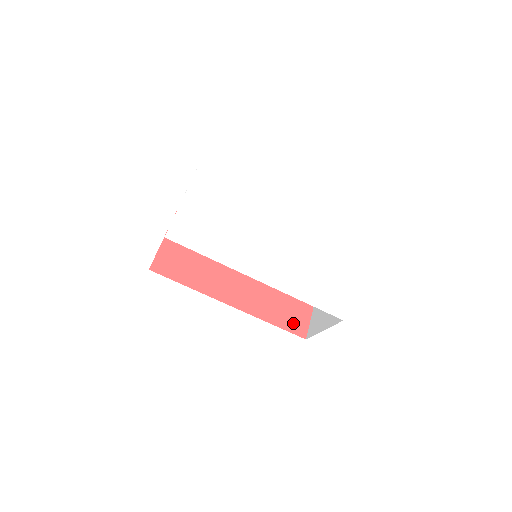
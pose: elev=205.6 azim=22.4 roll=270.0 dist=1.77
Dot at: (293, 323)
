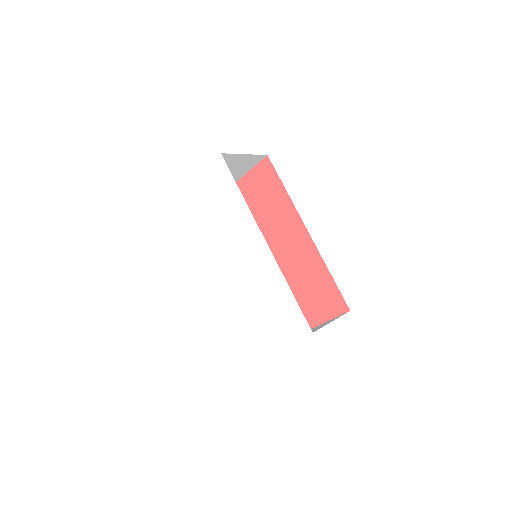
Dot at: occluded
